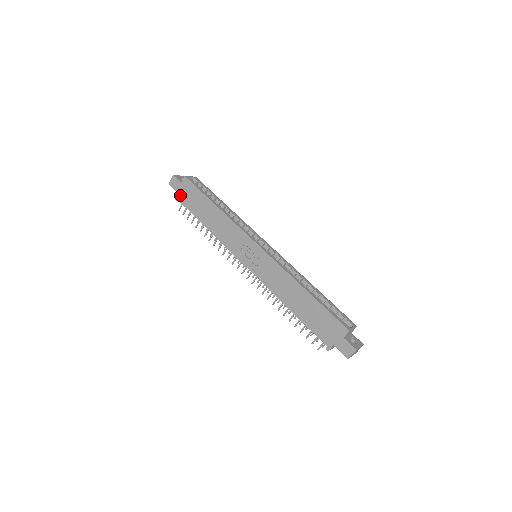
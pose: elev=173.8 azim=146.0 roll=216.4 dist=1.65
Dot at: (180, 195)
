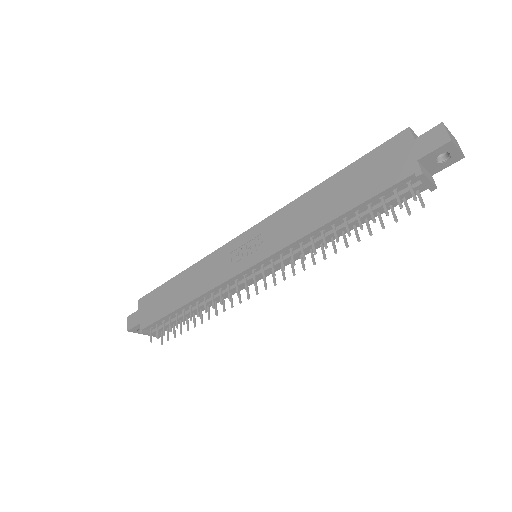
Dot at: (142, 321)
